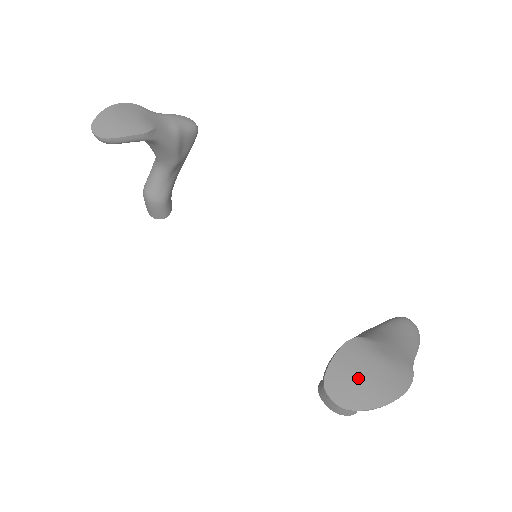
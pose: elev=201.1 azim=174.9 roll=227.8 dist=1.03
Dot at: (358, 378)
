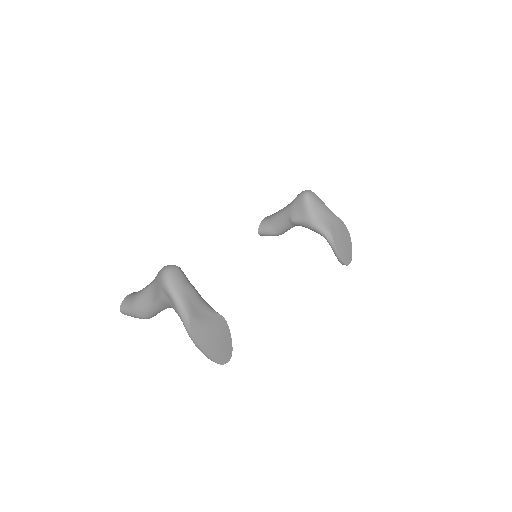
Dot at: (346, 249)
